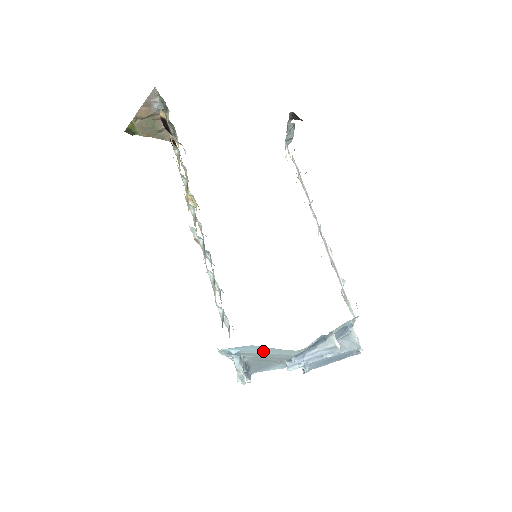
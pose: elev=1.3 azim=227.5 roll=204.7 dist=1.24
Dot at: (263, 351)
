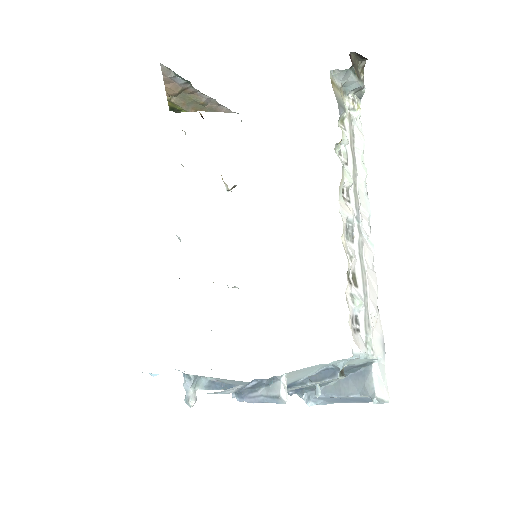
Dot at: occluded
